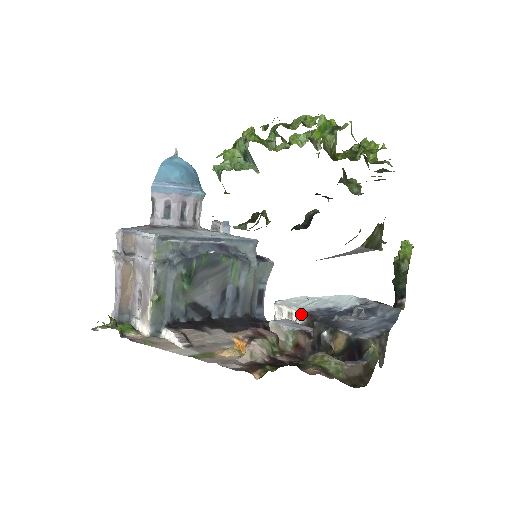
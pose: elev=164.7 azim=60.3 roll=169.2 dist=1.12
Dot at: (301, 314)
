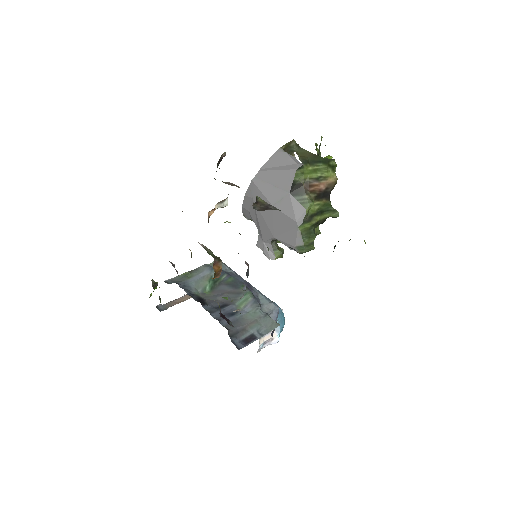
Dot at: occluded
